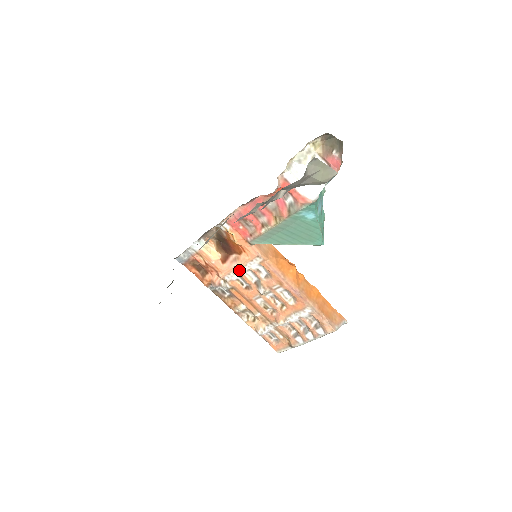
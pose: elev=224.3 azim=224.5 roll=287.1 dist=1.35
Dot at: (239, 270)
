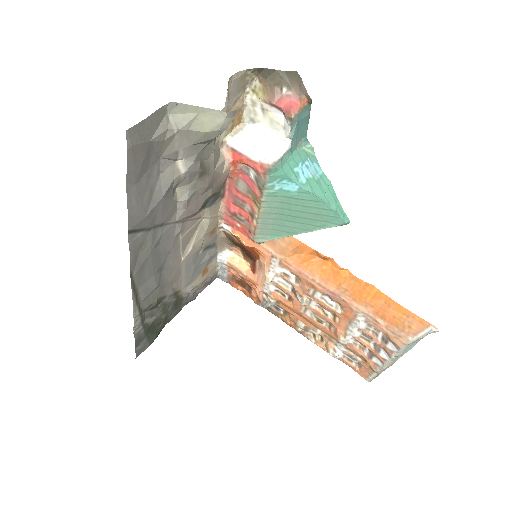
Dot at: (265, 278)
